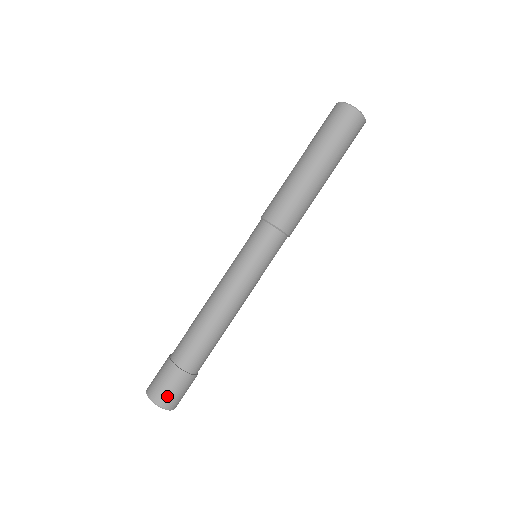
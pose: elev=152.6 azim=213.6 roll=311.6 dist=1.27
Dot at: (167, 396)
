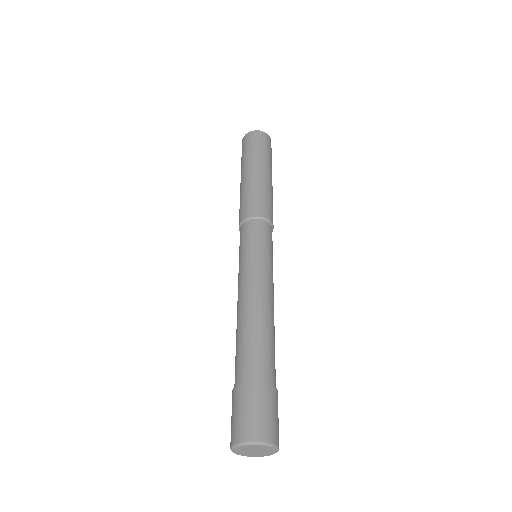
Dot at: (275, 427)
